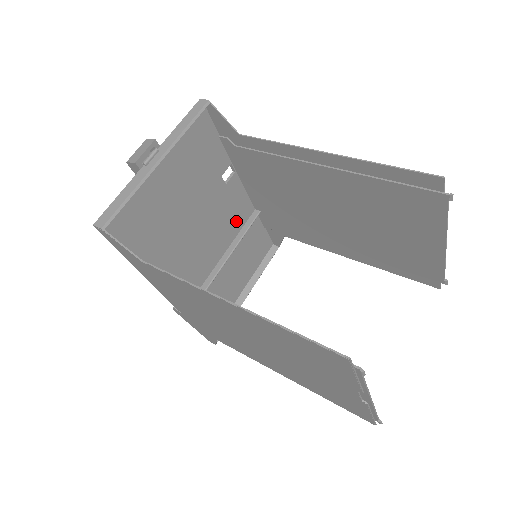
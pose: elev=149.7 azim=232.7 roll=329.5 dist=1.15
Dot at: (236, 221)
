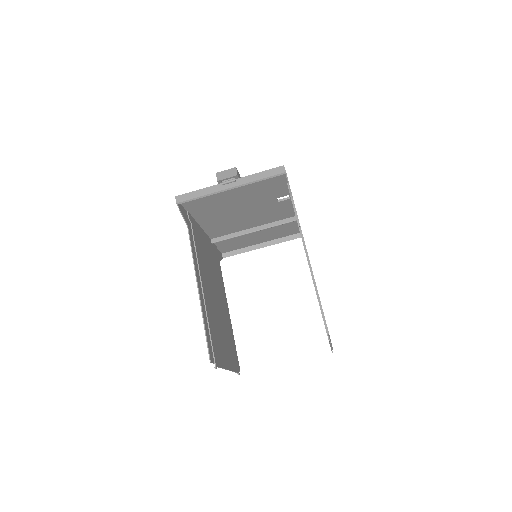
Dot at: (276, 217)
